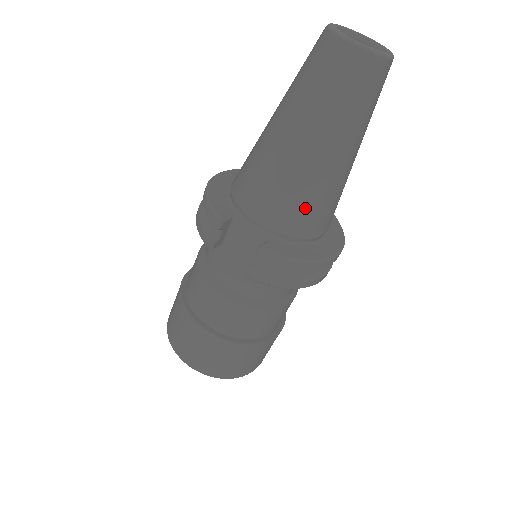
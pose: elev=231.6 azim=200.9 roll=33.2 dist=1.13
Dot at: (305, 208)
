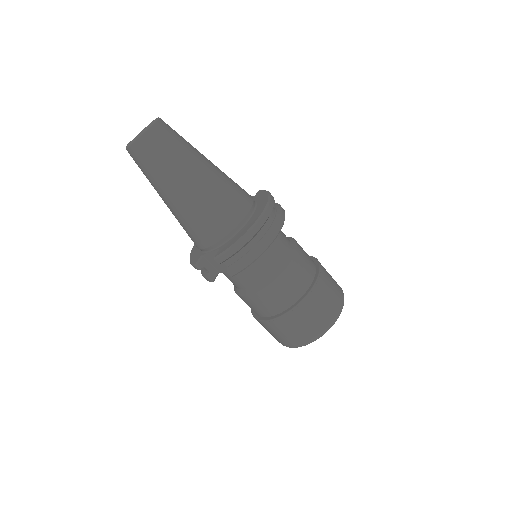
Dot at: (212, 217)
